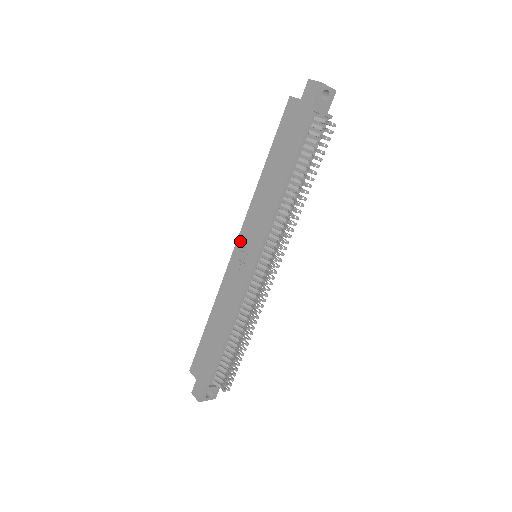
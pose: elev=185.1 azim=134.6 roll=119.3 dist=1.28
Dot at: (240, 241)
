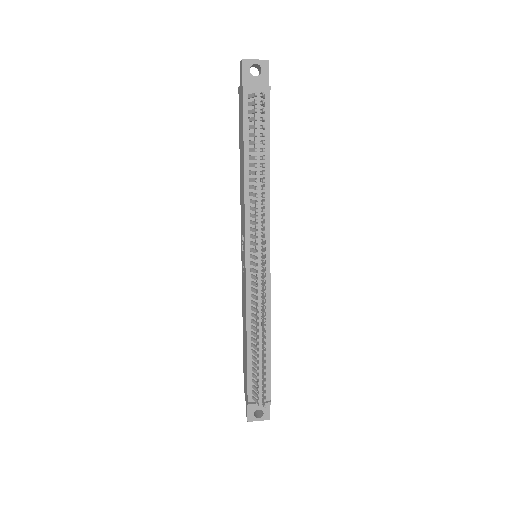
Dot at: (241, 245)
